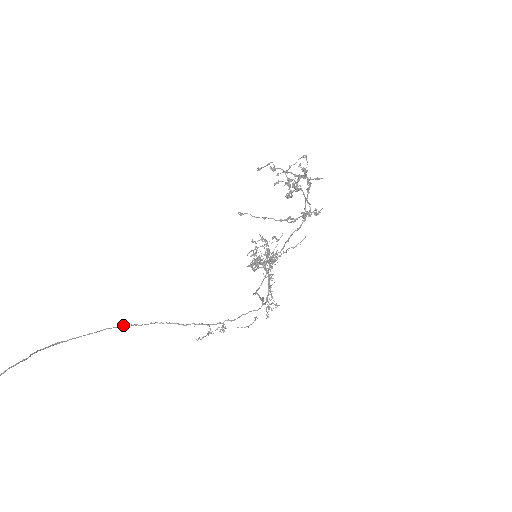
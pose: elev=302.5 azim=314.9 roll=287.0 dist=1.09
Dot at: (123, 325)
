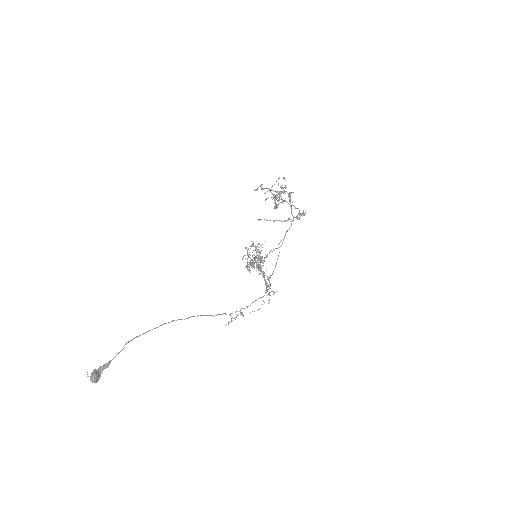
Dot at: (174, 320)
